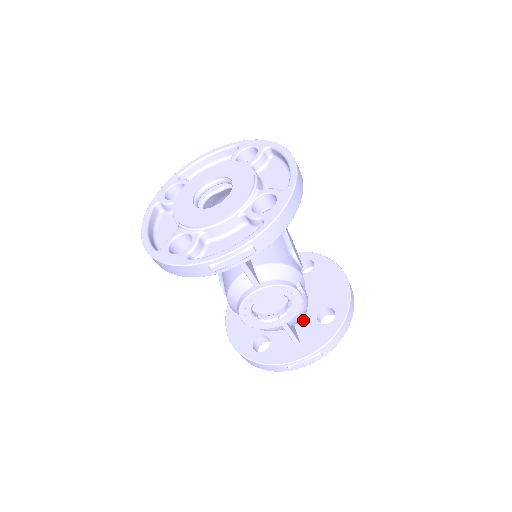
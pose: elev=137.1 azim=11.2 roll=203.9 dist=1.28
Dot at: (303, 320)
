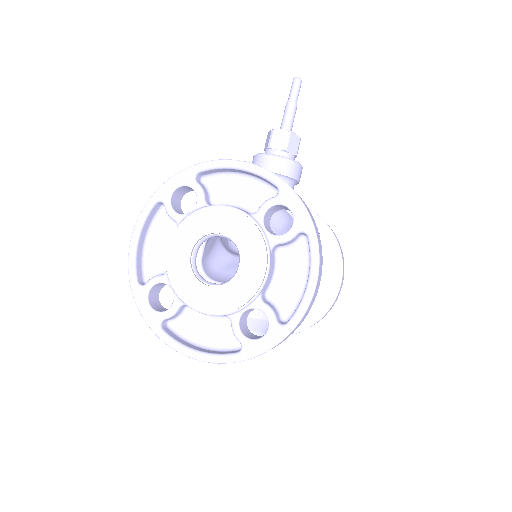
Dot at: occluded
